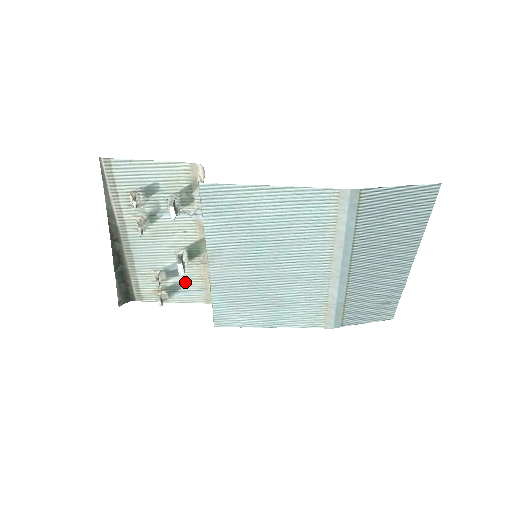
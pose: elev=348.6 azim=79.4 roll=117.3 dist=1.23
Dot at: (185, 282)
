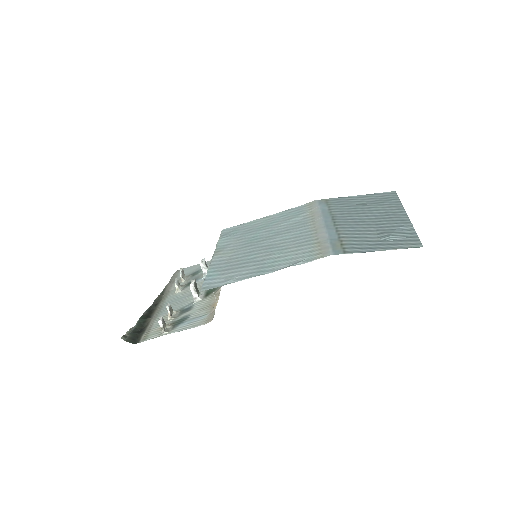
Dot at: (194, 314)
